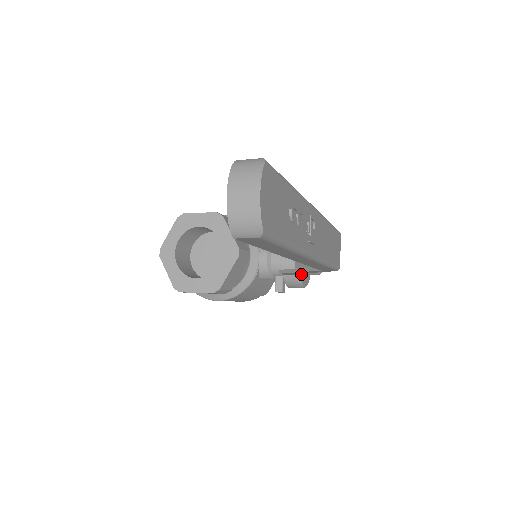
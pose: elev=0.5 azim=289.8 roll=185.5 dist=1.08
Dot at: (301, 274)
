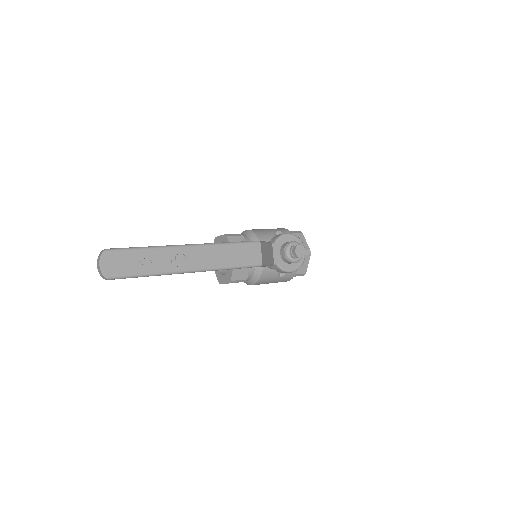
Dot at: (281, 264)
